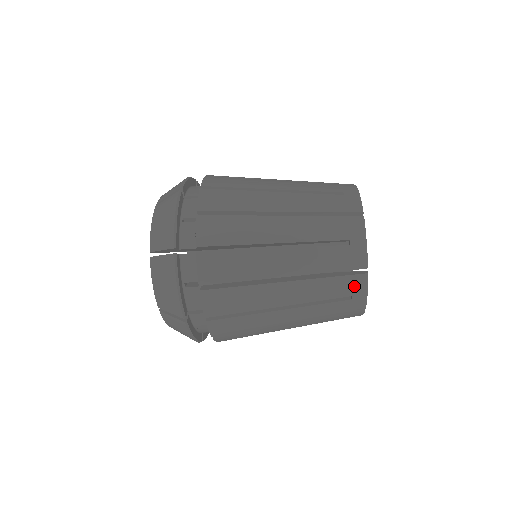
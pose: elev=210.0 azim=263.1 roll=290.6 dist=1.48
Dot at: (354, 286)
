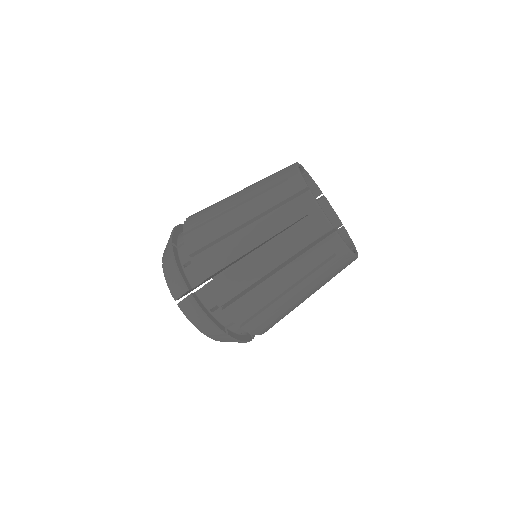
Dot at: (287, 173)
